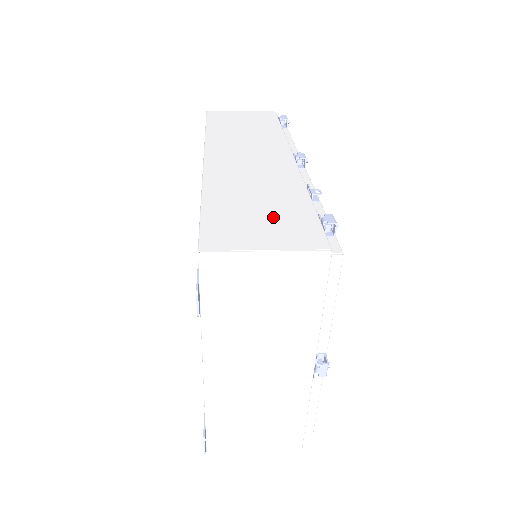
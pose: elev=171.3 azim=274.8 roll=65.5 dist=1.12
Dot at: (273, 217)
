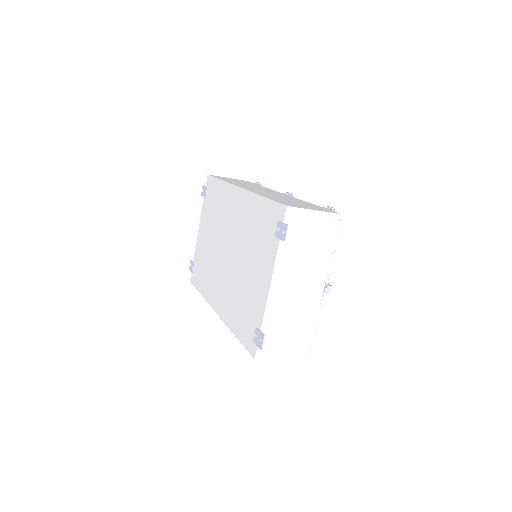
Dot at: (305, 205)
